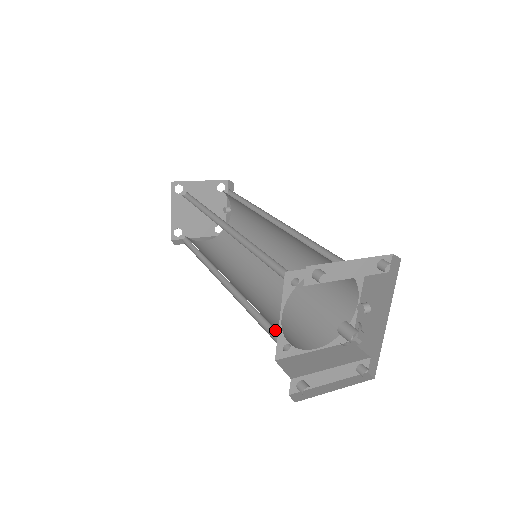
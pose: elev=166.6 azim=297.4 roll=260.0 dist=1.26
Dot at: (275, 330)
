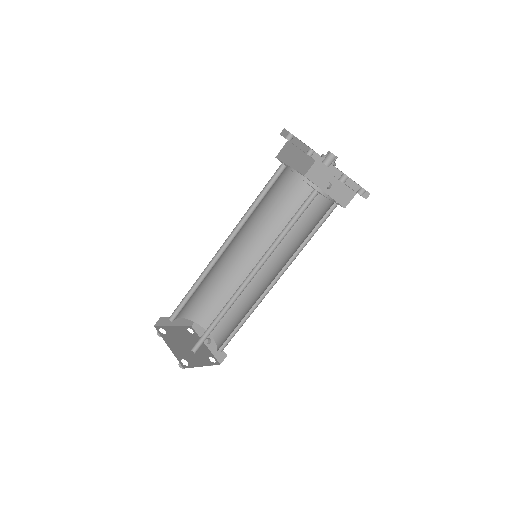
Dot at: (304, 208)
